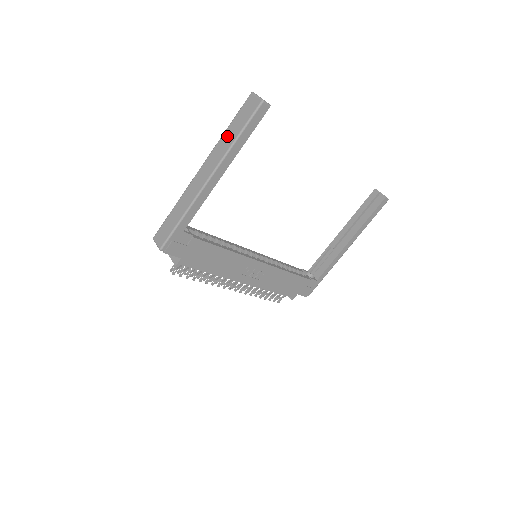
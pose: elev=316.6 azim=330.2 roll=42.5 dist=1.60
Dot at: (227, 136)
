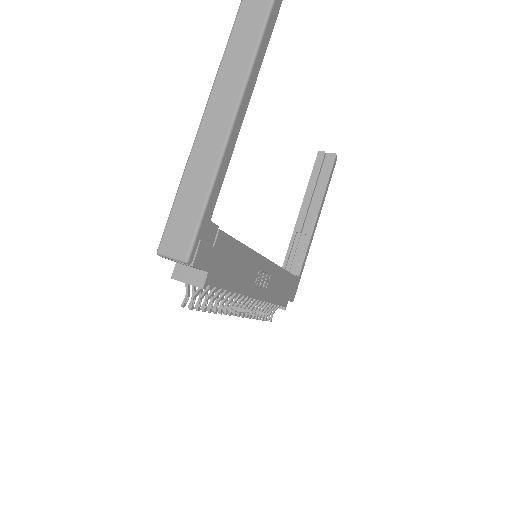
Dot at: (235, 51)
